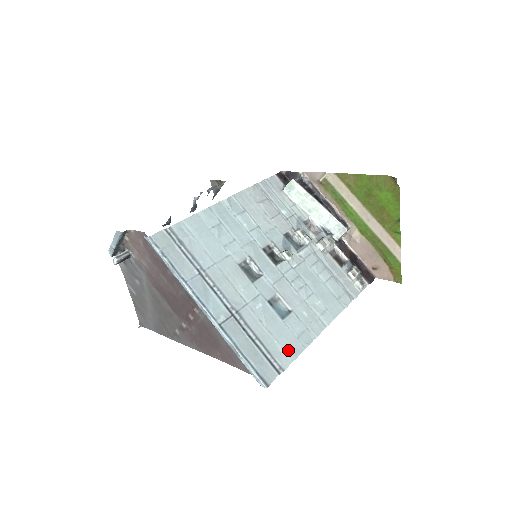
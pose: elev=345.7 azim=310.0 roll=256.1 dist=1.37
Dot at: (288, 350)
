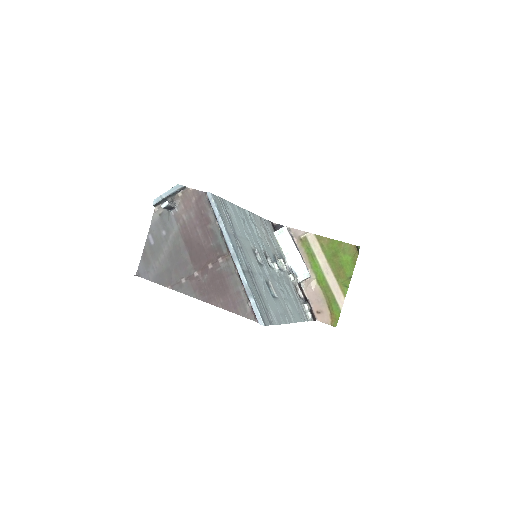
Dot at: (275, 316)
